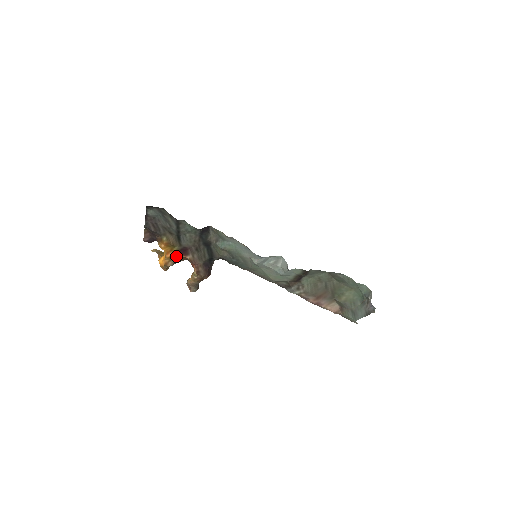
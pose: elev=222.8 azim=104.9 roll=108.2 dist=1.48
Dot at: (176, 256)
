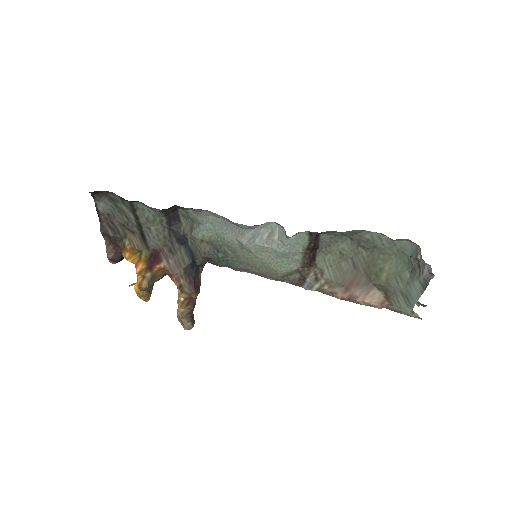
Dot at: (148, 268)
